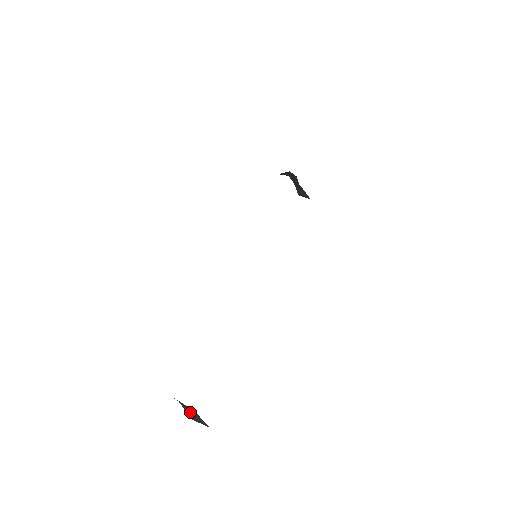
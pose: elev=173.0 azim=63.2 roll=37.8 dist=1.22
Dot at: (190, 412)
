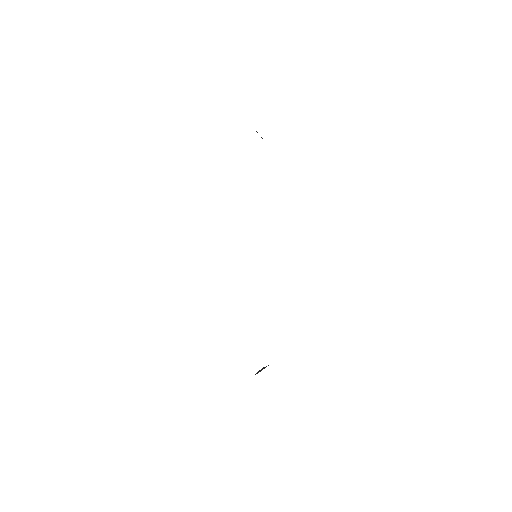
Dot at: occluded
